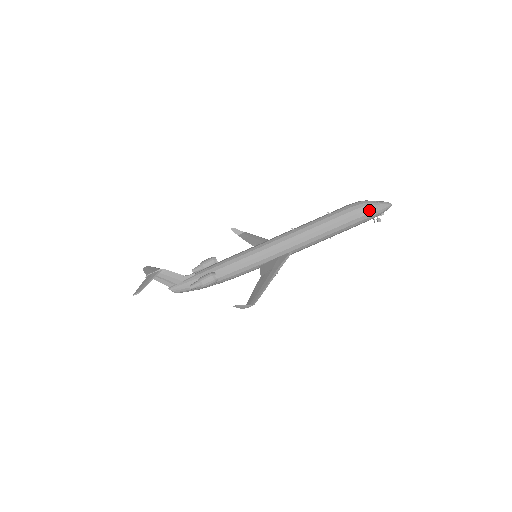
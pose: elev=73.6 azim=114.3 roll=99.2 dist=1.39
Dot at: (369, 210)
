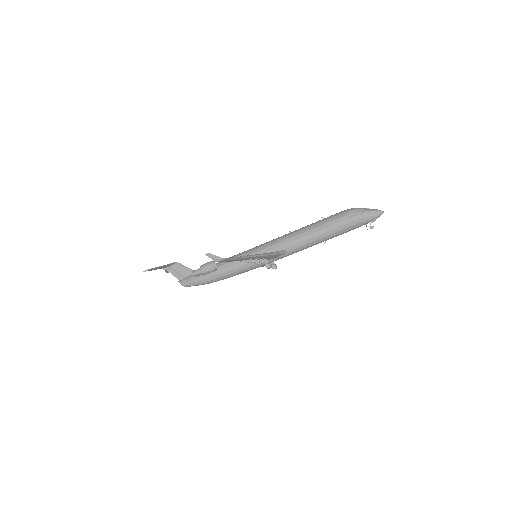
Dot at: (358, 213)
